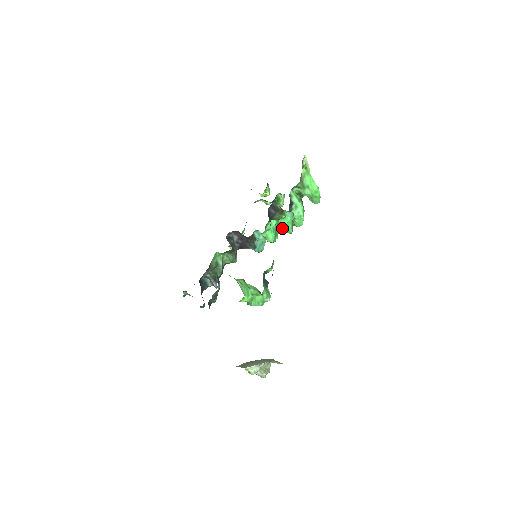
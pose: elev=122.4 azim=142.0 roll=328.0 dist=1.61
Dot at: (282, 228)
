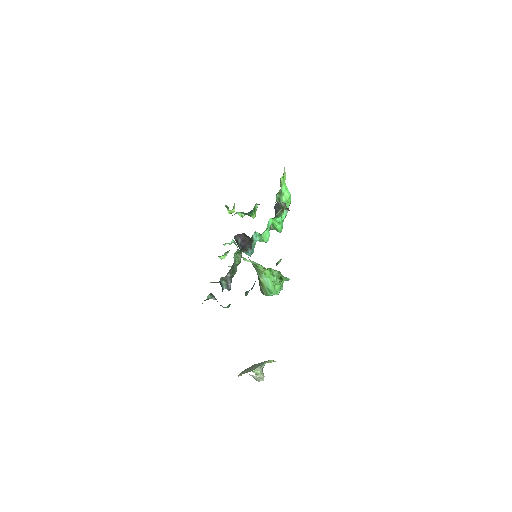
Dot at: (277, 227)
